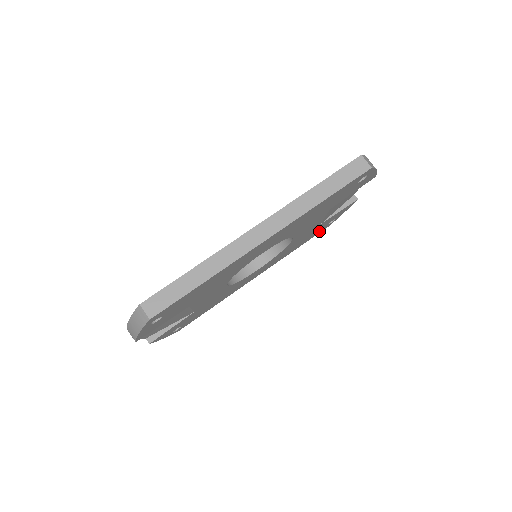
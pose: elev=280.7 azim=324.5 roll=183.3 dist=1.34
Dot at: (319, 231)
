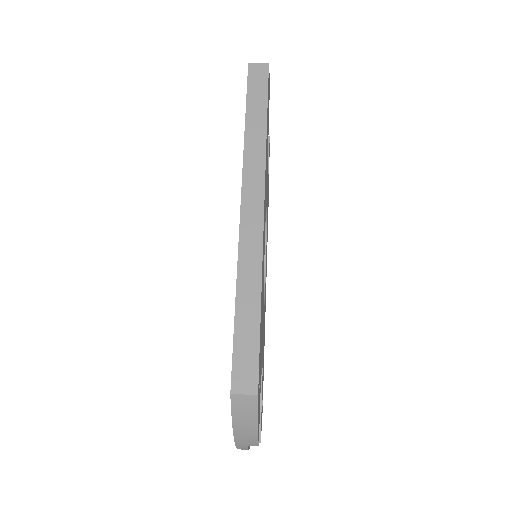
Dot at: (268, 198)
